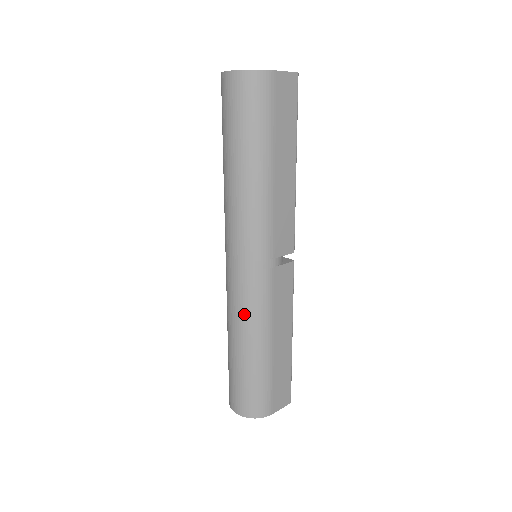
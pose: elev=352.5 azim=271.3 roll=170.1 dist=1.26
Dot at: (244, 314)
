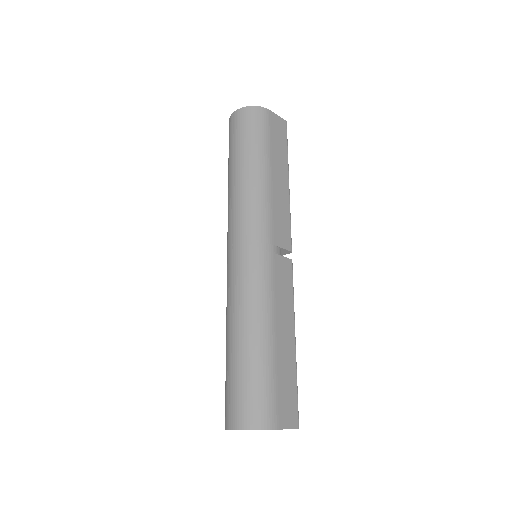
Dot at: (245, 296)
